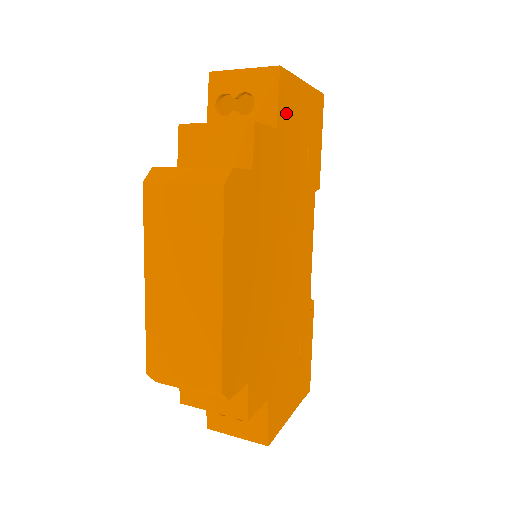
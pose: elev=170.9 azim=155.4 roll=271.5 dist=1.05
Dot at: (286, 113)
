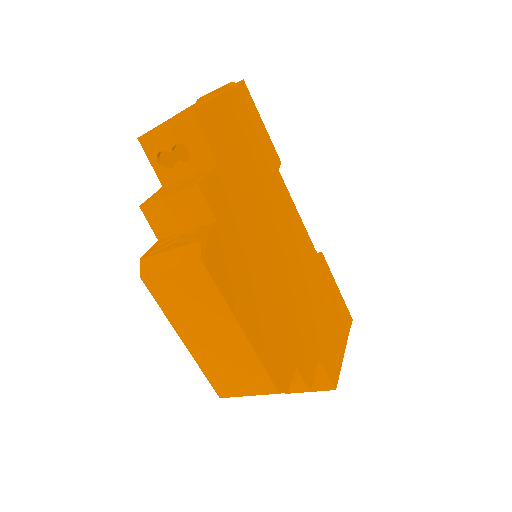
Dot at: (219, 142)
